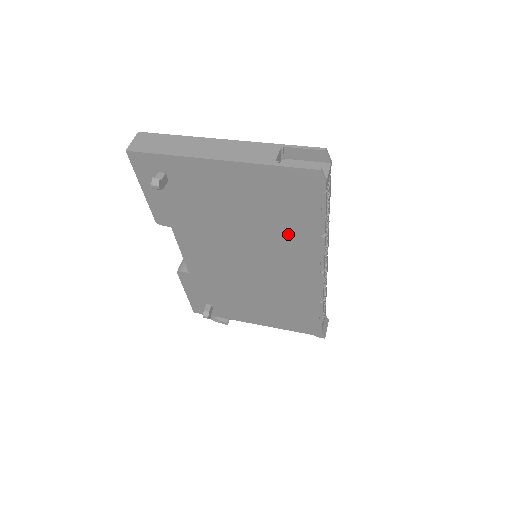
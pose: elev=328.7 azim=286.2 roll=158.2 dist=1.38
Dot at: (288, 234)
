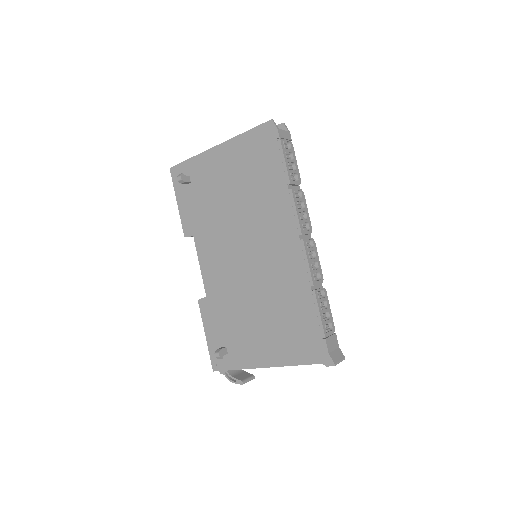
Dot at: (266, 199)
